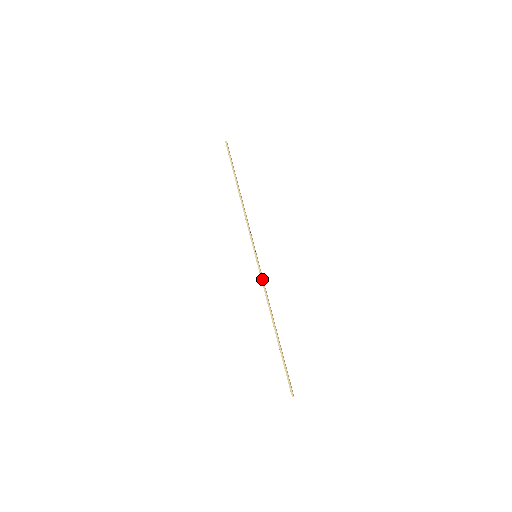
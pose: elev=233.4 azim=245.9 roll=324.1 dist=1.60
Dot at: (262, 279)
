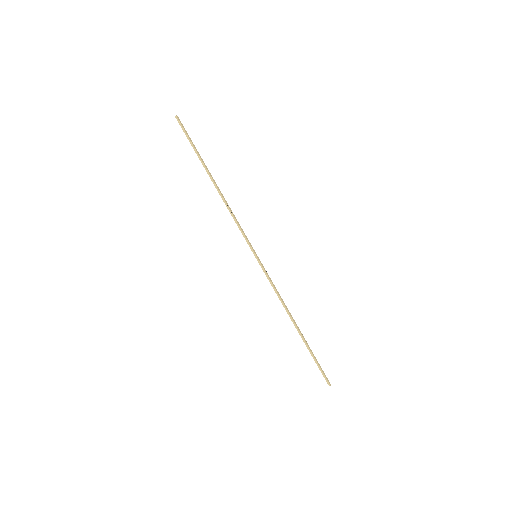
Dot at: (270, 281)
